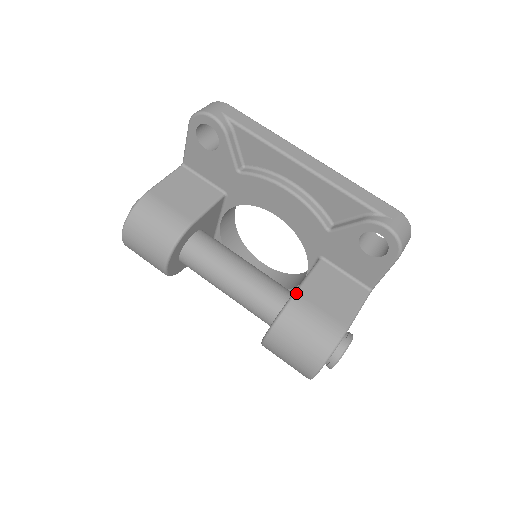
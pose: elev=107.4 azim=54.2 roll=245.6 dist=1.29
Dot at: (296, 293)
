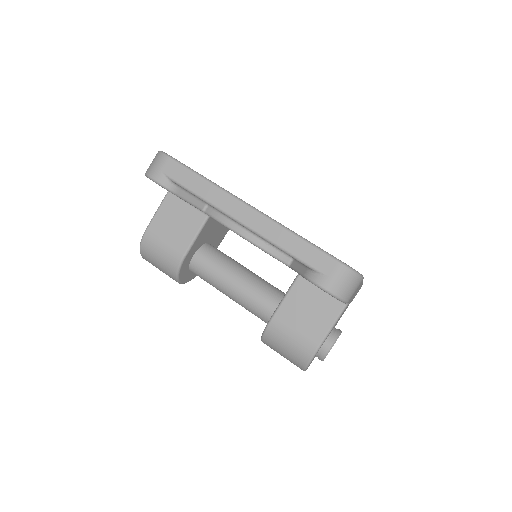
Dot at: (273, 316)
